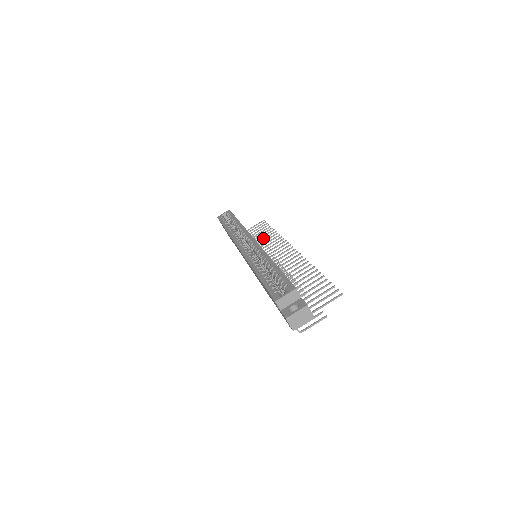
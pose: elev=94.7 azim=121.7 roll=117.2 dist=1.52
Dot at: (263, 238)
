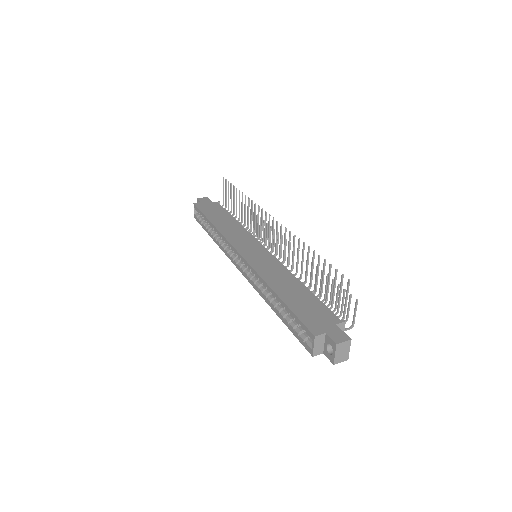
Dot at: occluded
